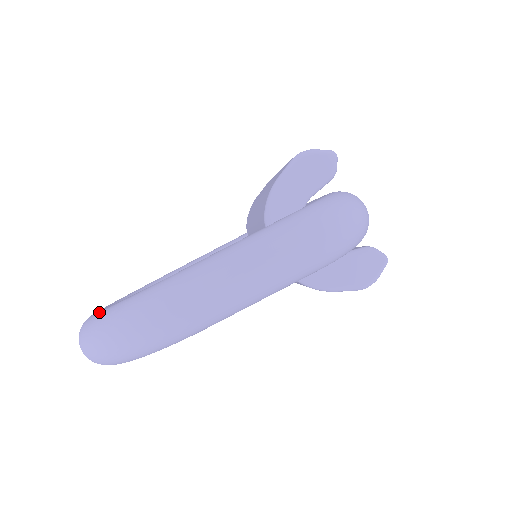
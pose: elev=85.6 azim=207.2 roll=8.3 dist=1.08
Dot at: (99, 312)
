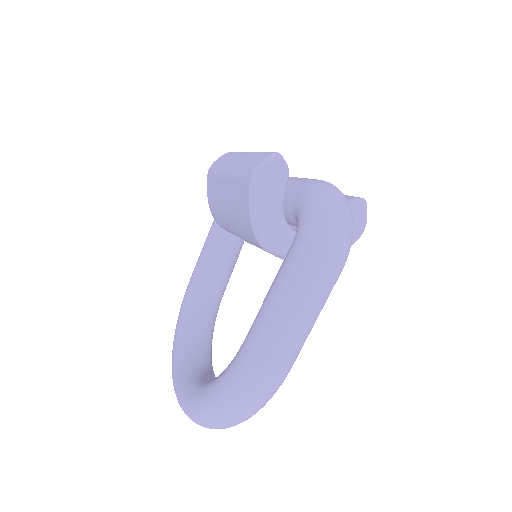
Dot at: (199, 402)
